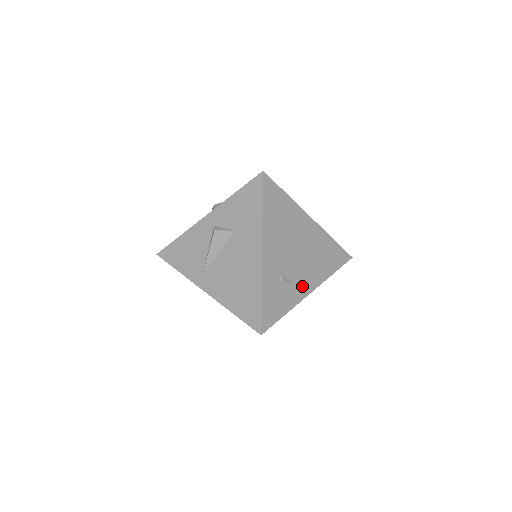
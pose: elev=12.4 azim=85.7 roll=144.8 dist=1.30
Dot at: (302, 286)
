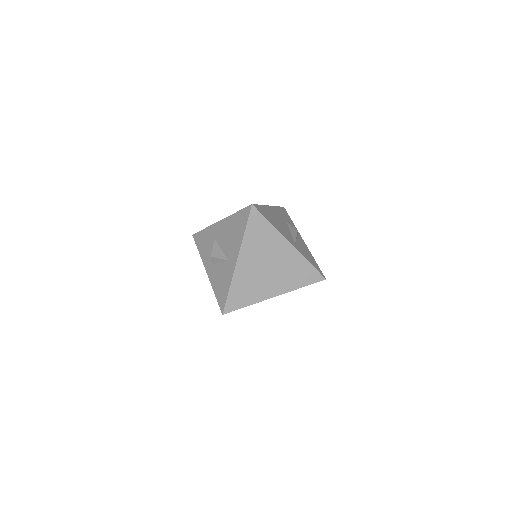
Dot at: occluded
